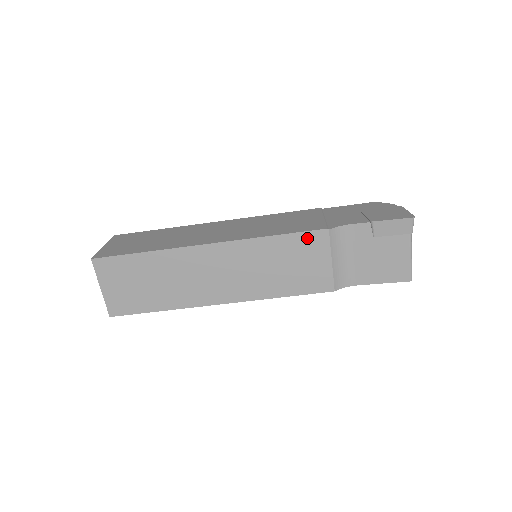
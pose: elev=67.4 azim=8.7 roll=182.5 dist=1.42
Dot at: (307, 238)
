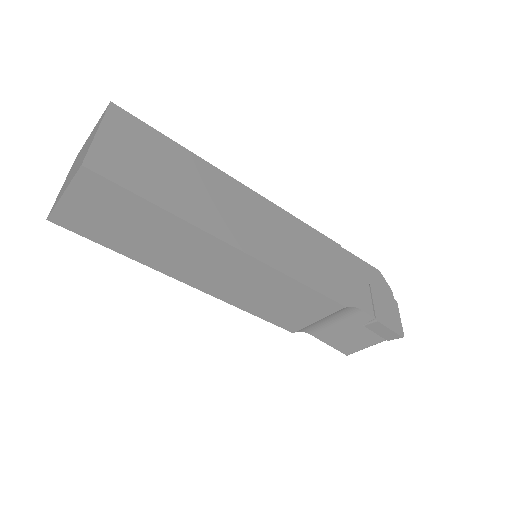
Dot at: (323, 301)
